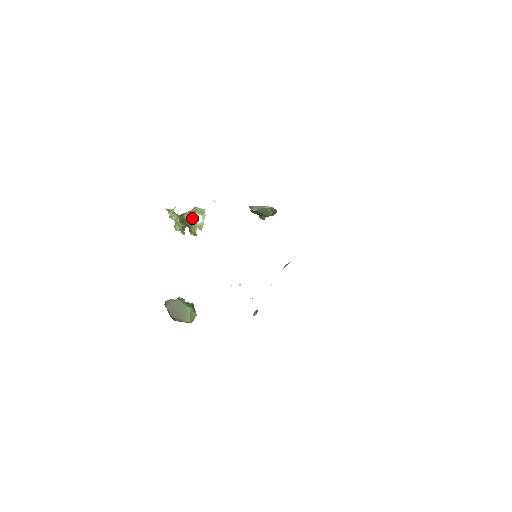
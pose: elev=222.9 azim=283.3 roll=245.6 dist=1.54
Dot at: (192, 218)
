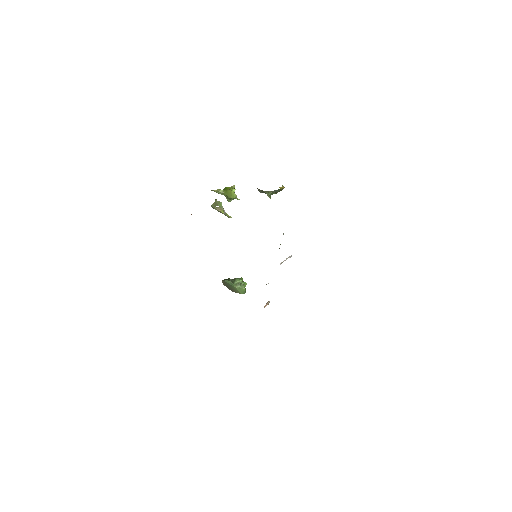
Dot at: (231, 193)
